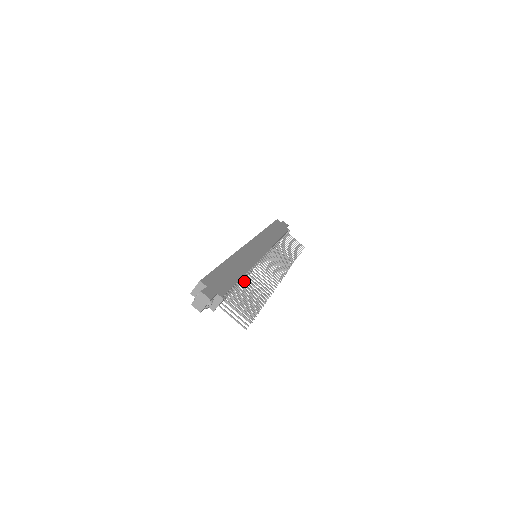
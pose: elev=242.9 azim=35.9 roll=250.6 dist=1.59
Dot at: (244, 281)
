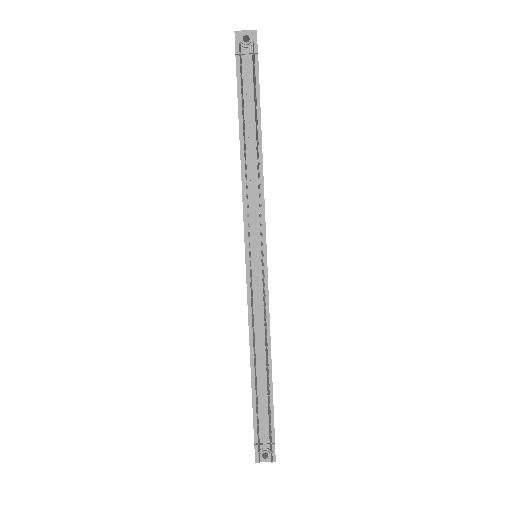
Dot at: (258, 138)
